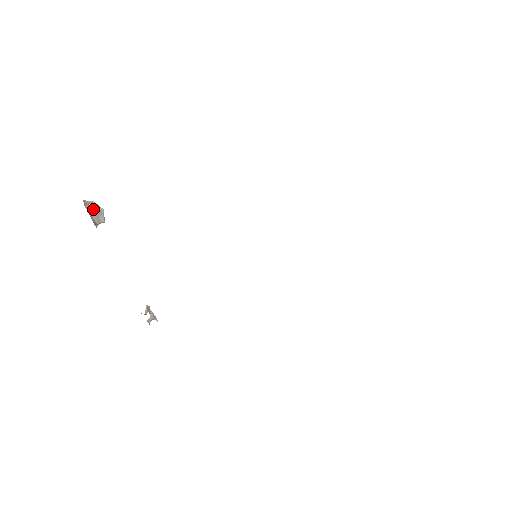
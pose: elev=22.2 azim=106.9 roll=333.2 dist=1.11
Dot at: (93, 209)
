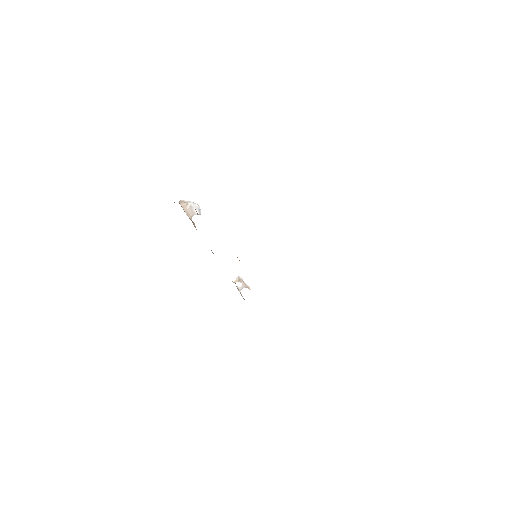
Dot at: (188, 206)
